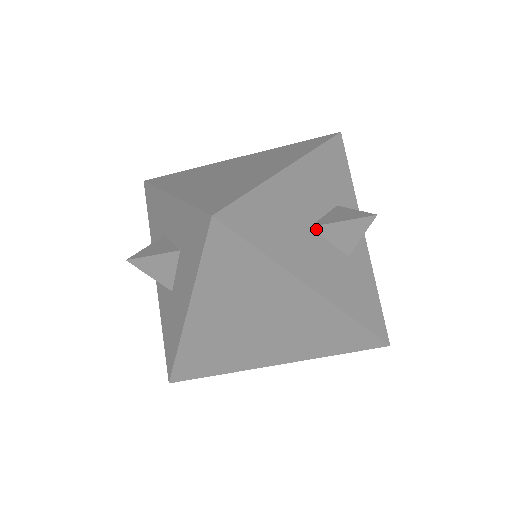
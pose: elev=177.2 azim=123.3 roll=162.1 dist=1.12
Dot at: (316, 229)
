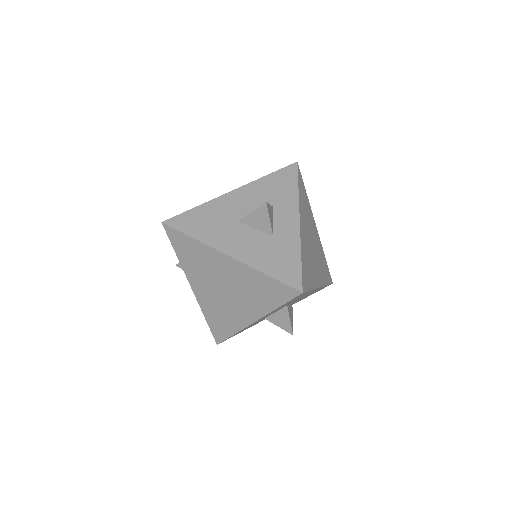
Dot at: (242, 222)
